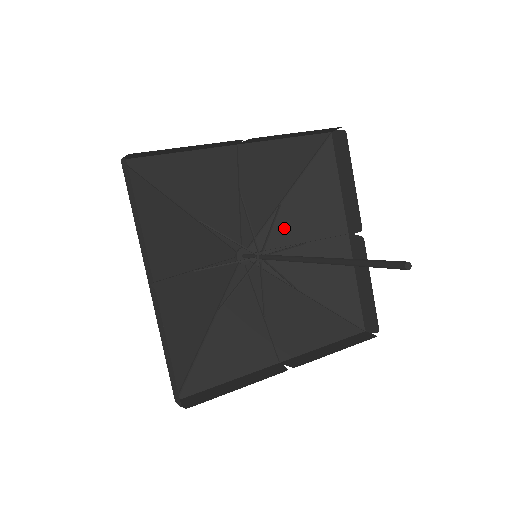
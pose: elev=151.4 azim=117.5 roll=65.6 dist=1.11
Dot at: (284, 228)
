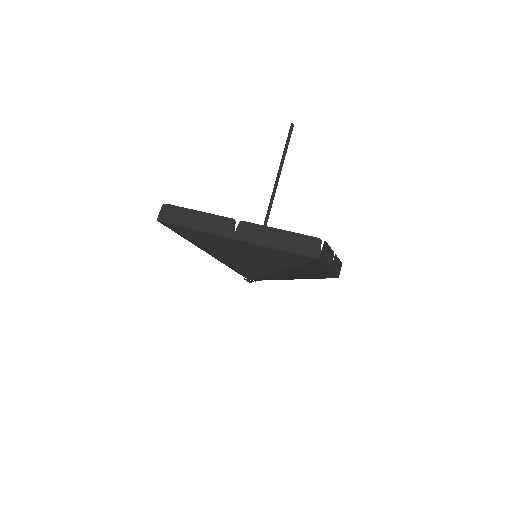
Dot at: occluded
